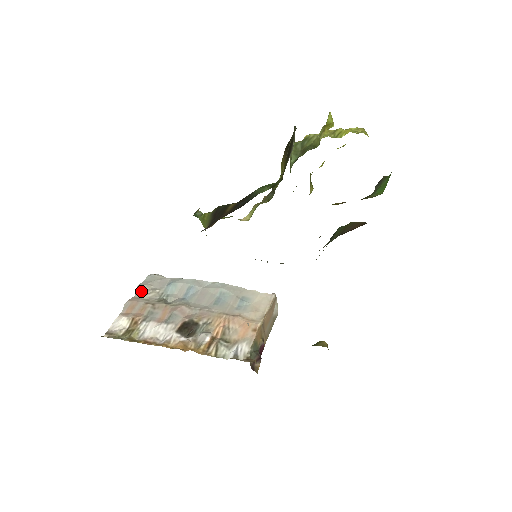
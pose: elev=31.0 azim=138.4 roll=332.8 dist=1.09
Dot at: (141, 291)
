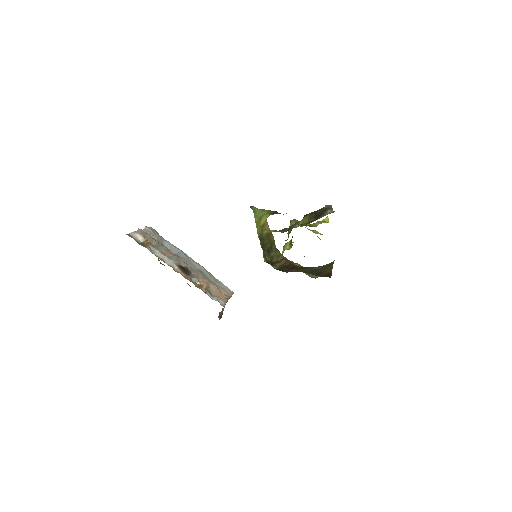
Dot at: (148, 230)
